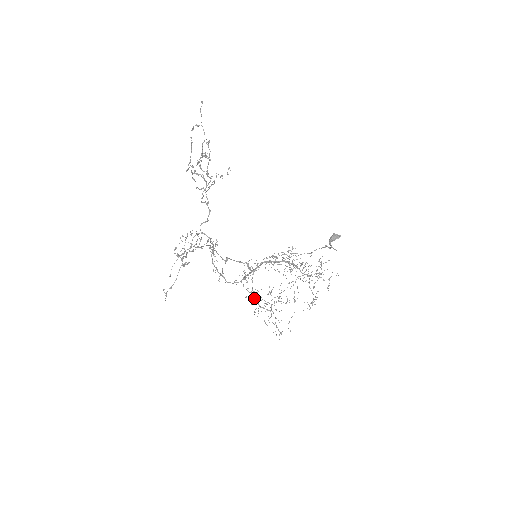
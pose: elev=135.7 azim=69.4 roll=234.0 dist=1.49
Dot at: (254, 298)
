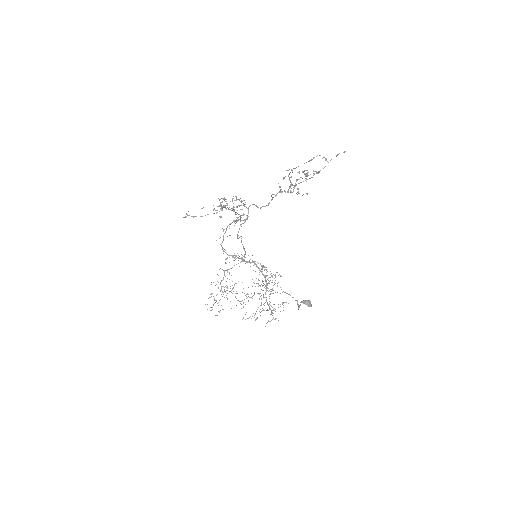
Dot at: occluded
